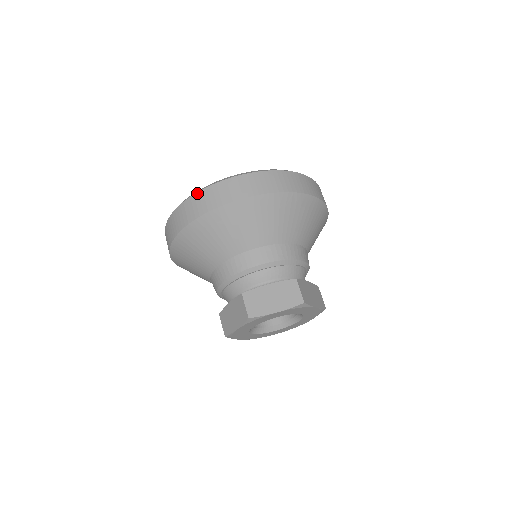
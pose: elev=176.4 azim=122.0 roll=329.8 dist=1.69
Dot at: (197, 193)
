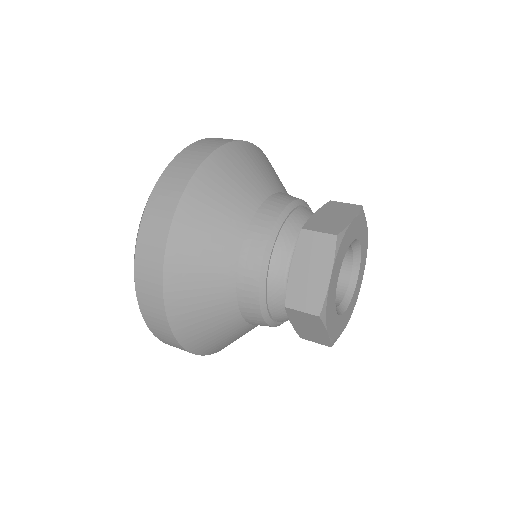
Dot at: (164, 172)
